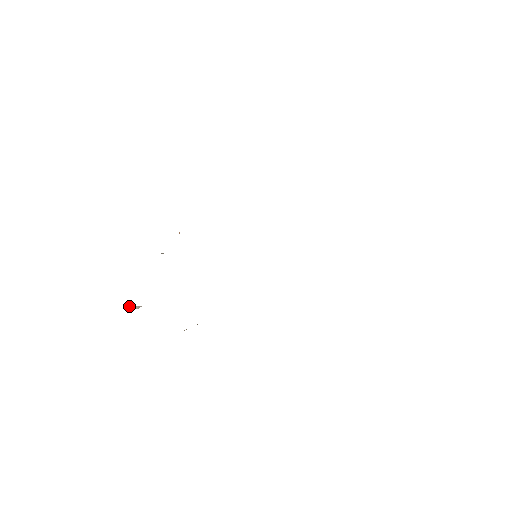
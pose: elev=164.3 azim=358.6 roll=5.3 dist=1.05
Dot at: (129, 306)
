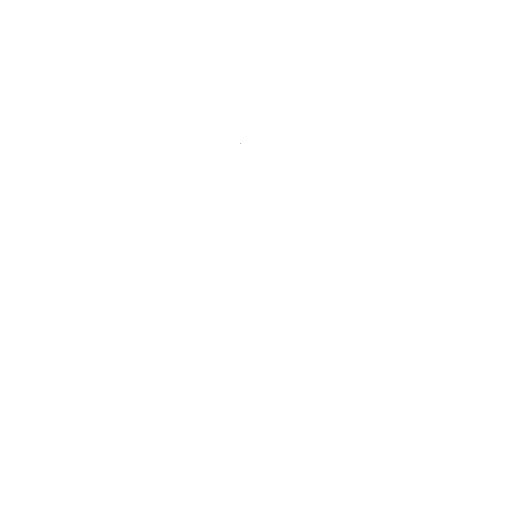
Dot at: occluded
